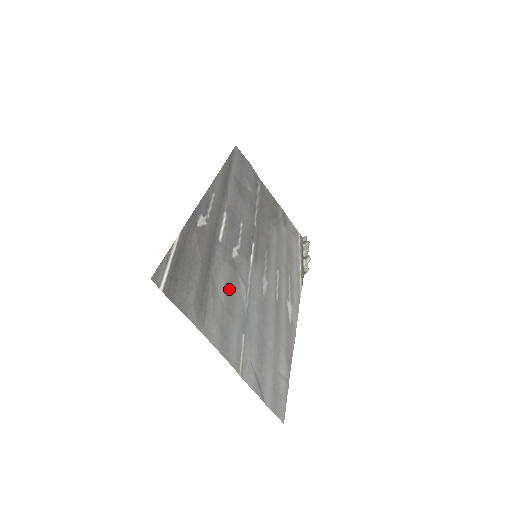
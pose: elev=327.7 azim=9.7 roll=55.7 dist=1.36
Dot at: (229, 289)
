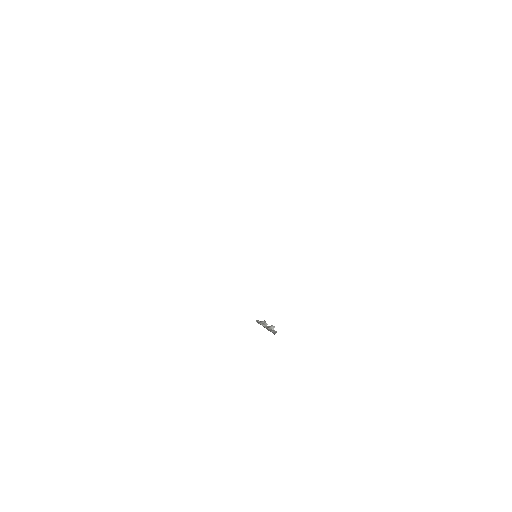
Dot at: occluded
